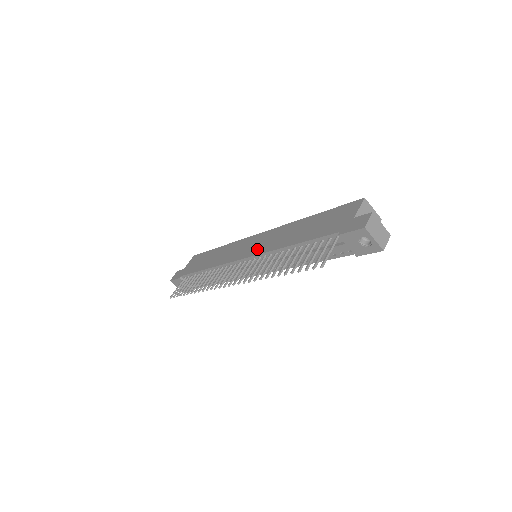
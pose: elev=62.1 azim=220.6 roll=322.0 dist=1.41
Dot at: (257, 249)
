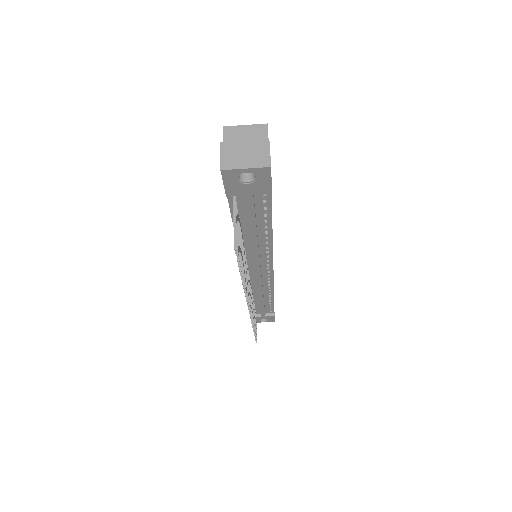
Dot at: occluded
